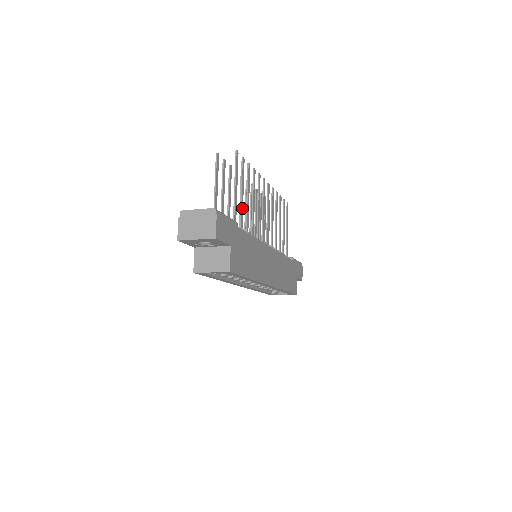
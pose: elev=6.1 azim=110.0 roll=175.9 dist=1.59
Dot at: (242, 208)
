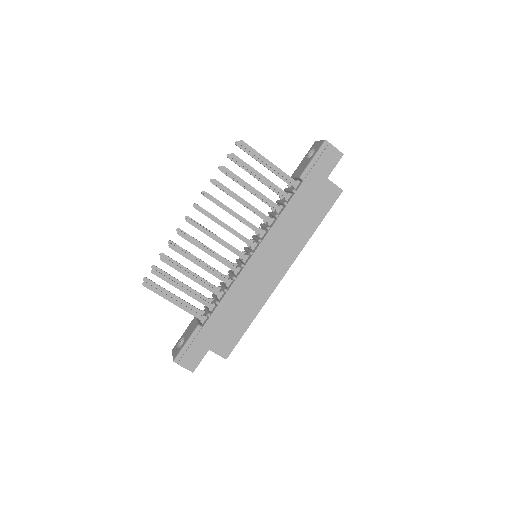
Dot at: (194, 296)
